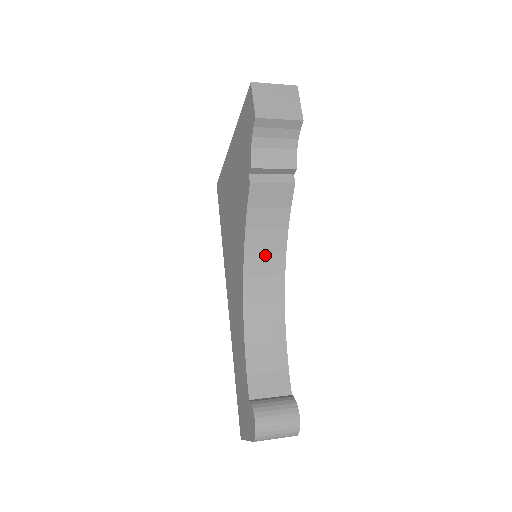
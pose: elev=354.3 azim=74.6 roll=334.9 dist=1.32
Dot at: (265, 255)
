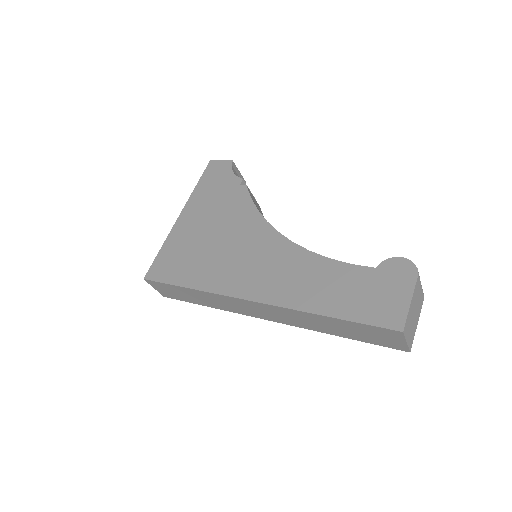
Dot at: occluded
